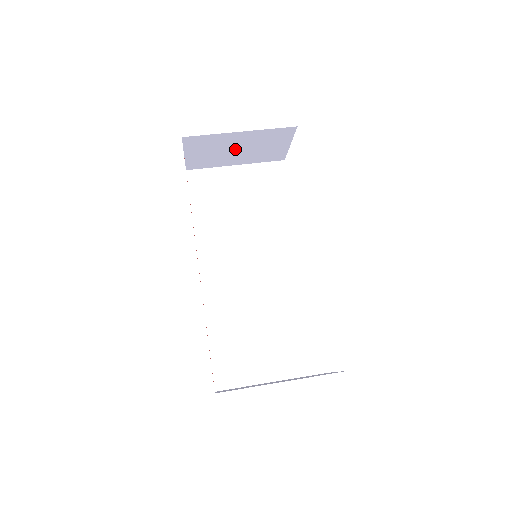
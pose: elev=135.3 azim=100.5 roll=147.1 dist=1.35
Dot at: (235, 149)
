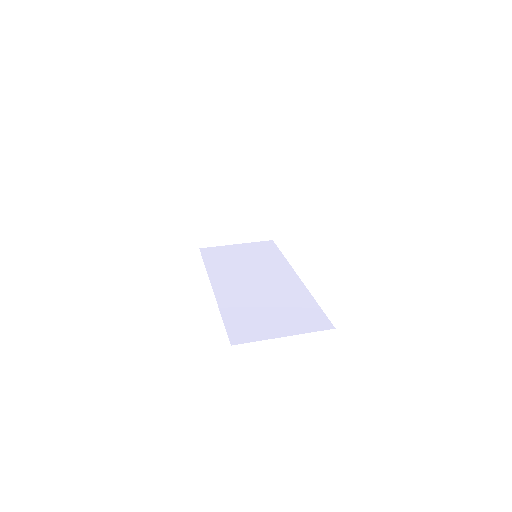
Dot at: (234, 220)
